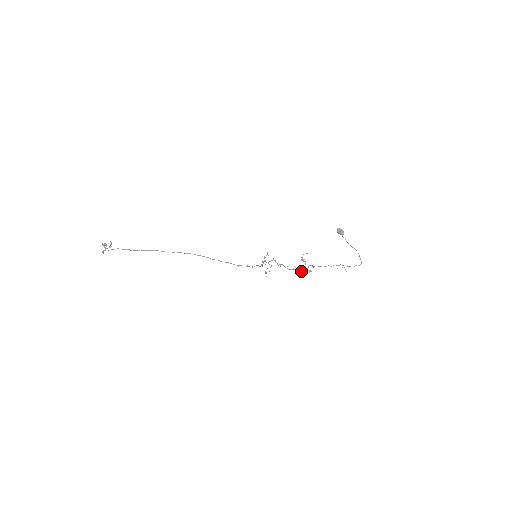
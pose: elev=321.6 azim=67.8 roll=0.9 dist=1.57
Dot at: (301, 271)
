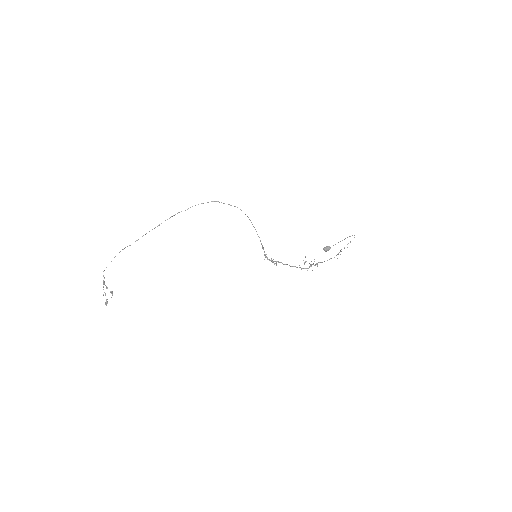
Dot at: occluded
